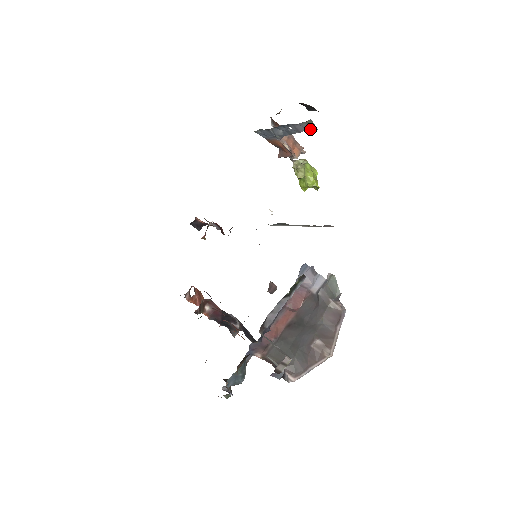
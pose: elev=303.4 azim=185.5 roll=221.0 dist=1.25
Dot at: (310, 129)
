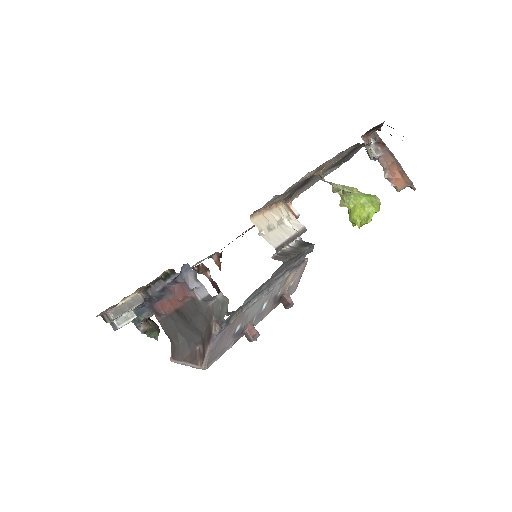
Dot at: occluded
